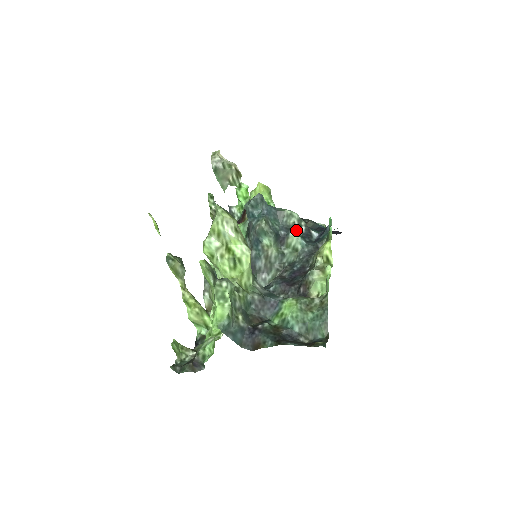
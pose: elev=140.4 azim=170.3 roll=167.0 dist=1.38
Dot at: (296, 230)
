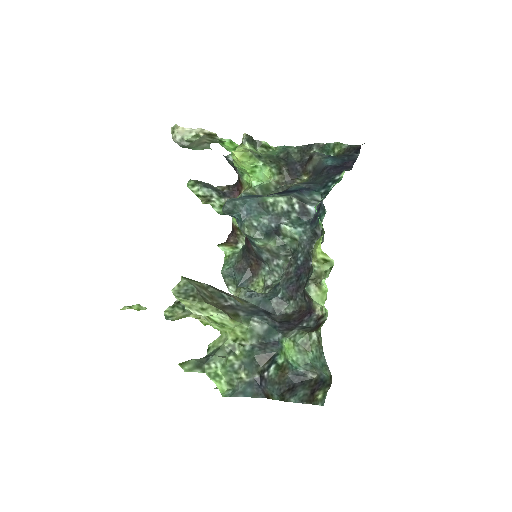
Dot at: (288, 214)
